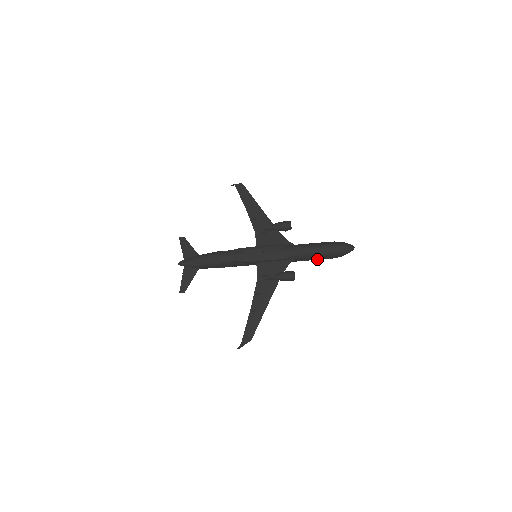
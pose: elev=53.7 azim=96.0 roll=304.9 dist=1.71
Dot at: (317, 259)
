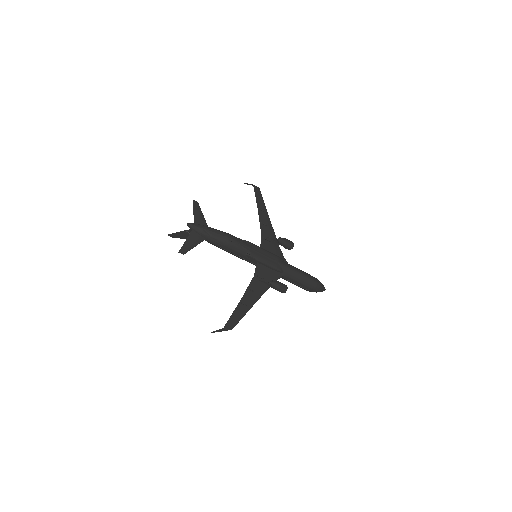
Dot at: (298, 285)
